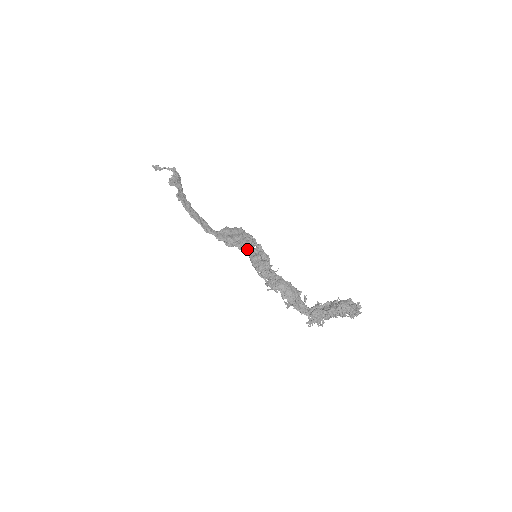
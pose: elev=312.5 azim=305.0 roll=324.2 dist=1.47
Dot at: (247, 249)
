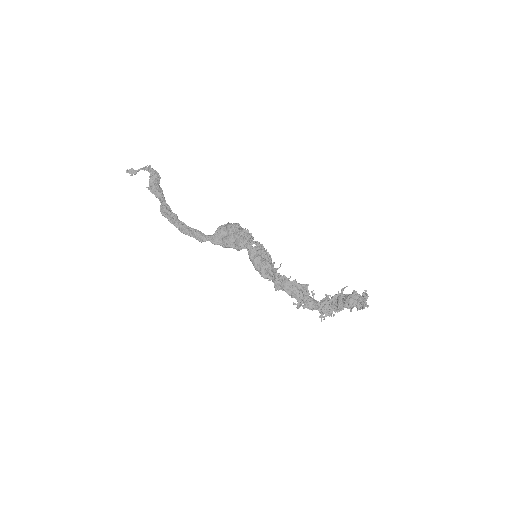
Dot at: occluded
